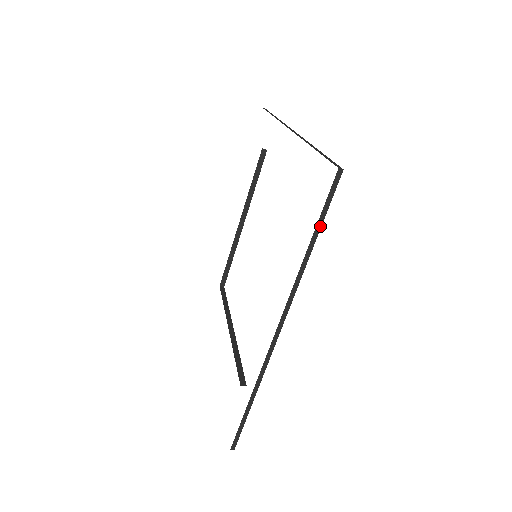
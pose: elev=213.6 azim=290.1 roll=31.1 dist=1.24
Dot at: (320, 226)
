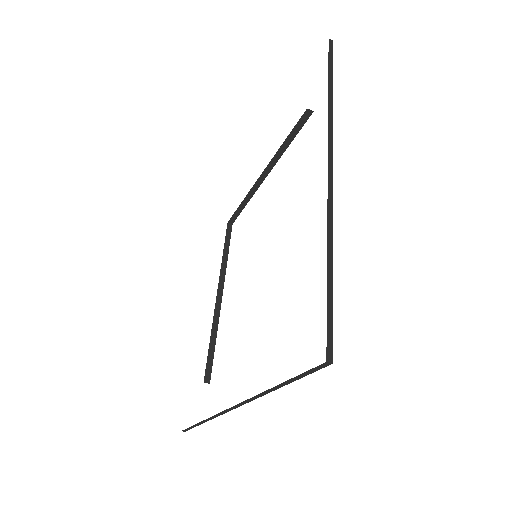
Dot at: (331, 73)
